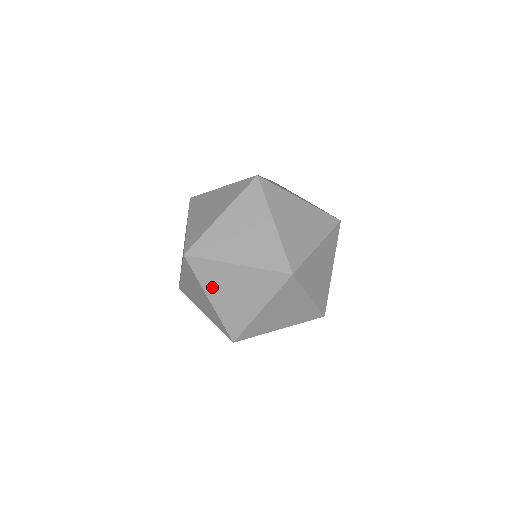
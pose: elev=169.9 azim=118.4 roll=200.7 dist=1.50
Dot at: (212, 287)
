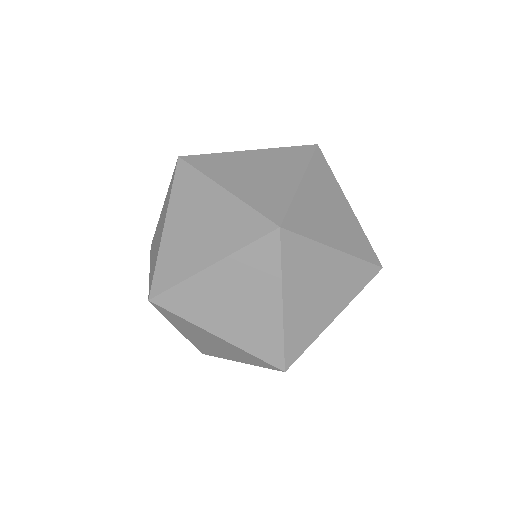
Dot at: occluded
